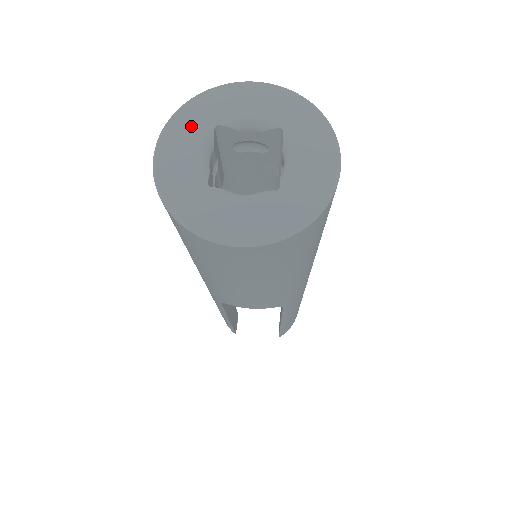
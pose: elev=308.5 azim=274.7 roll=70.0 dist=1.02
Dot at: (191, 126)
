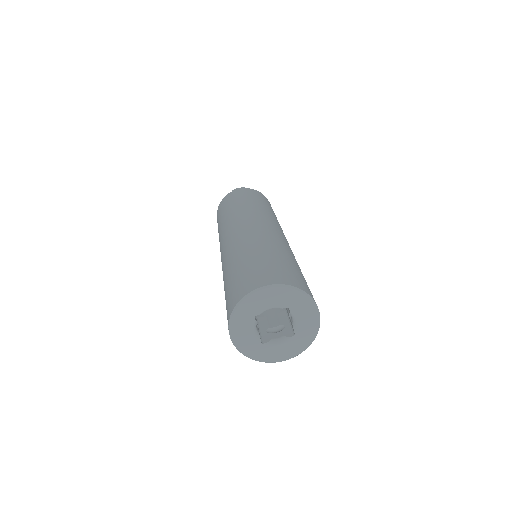
Dot at: (243, 320)
